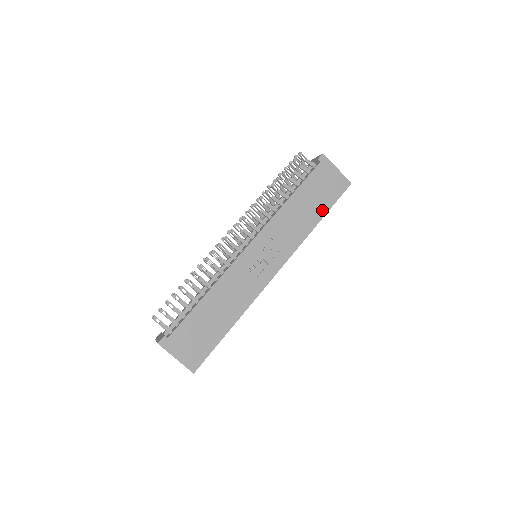
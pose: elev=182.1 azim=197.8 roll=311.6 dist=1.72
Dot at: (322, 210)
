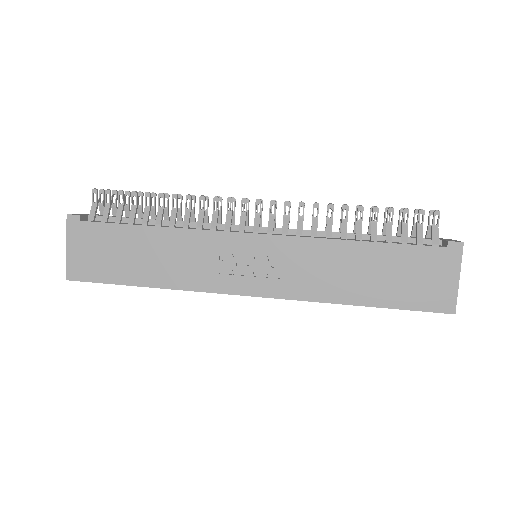
Dot at: (380, 298)
